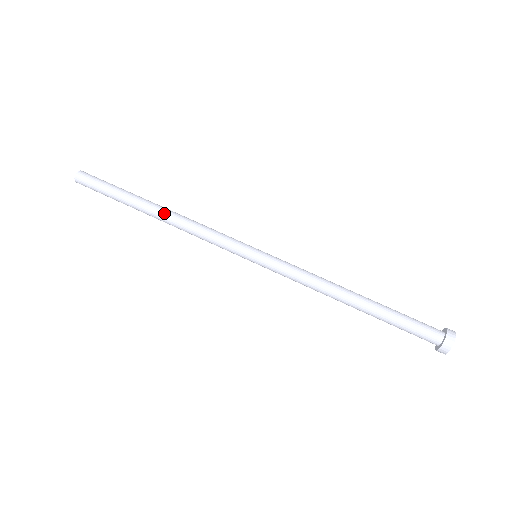
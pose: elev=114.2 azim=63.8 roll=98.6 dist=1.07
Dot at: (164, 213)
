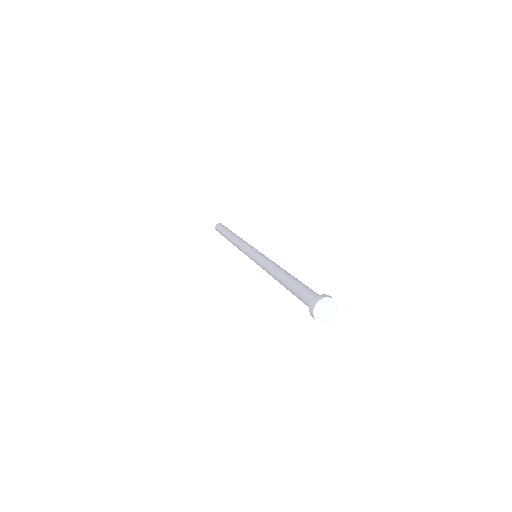
Dot at: (232, 236)
